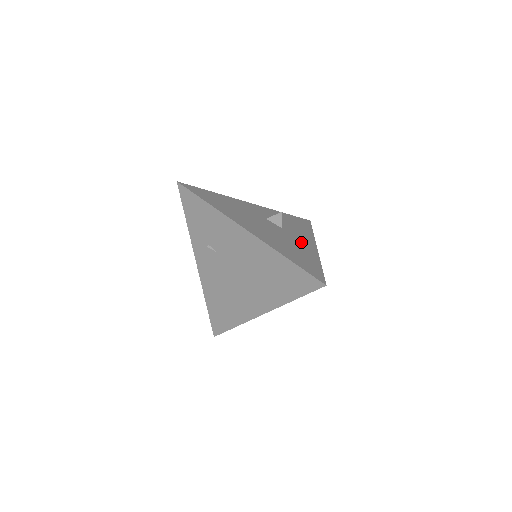
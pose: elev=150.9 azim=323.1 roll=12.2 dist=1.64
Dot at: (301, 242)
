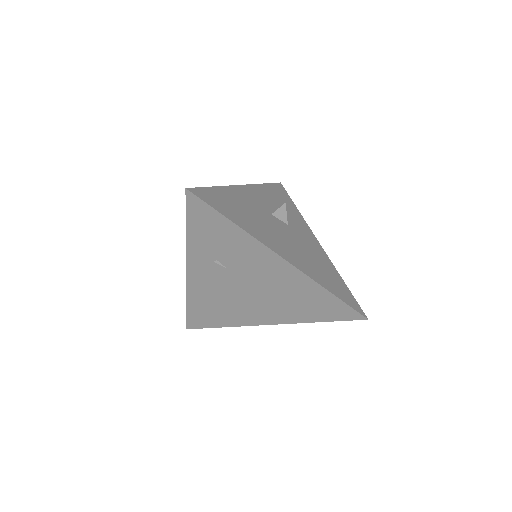
Dot at: (311, 243)
